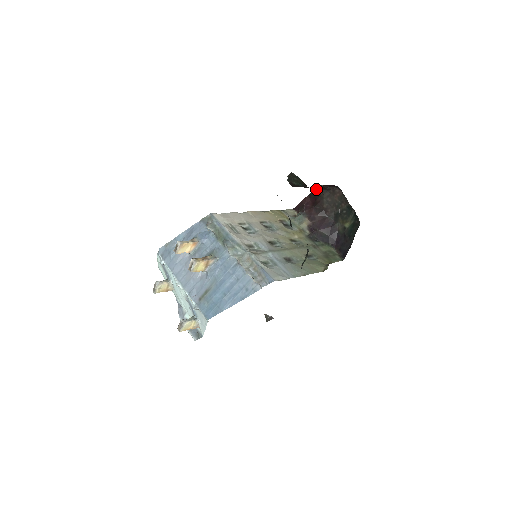
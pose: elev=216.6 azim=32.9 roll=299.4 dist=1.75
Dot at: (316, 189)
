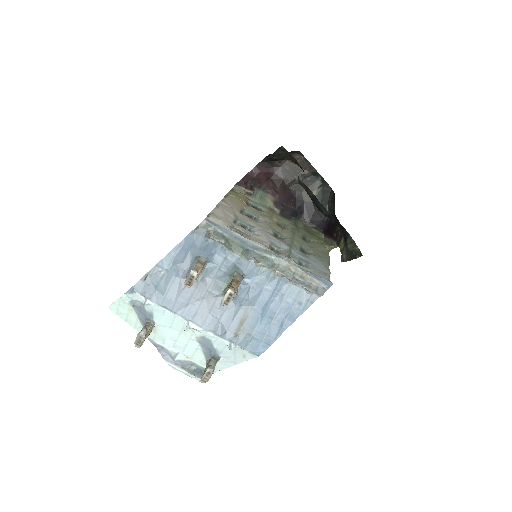
Dot at: occluded
